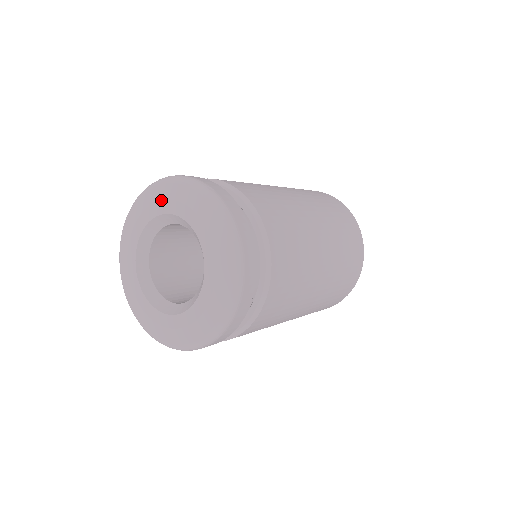
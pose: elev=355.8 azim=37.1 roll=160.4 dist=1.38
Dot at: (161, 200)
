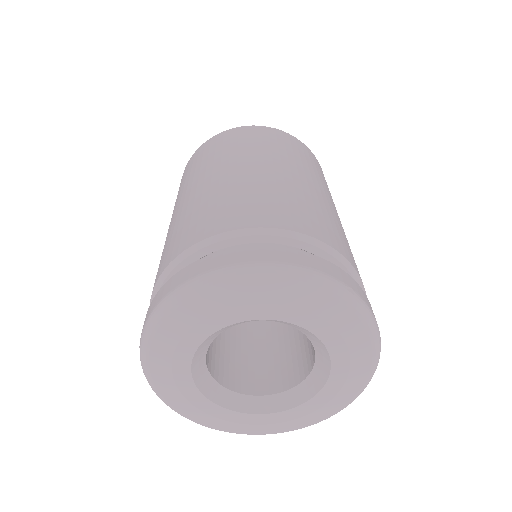
Dot at: (263, 303)
